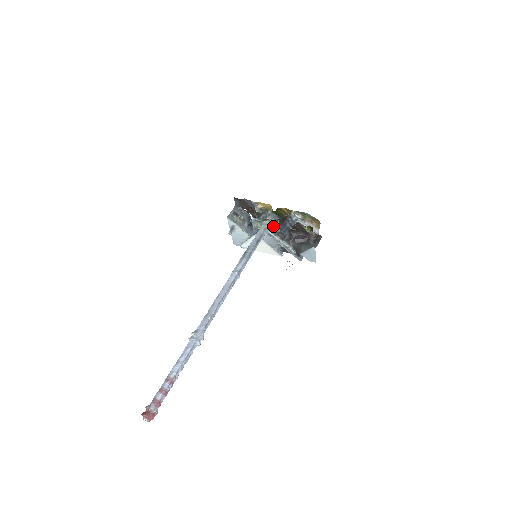
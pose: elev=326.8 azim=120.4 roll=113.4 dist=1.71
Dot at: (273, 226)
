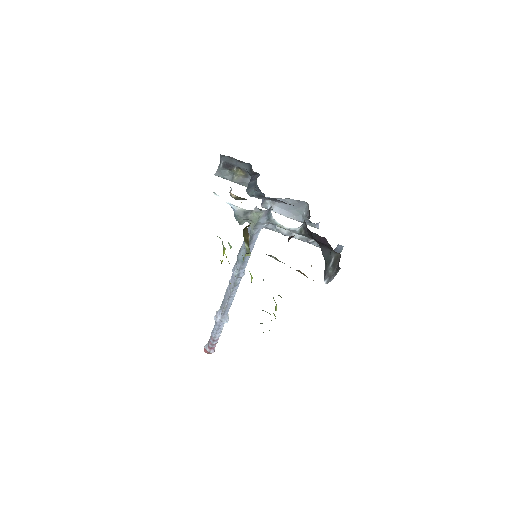
Dot at: (281, 201)
